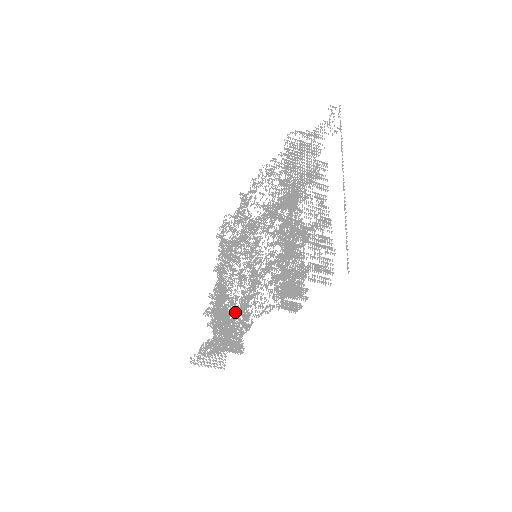
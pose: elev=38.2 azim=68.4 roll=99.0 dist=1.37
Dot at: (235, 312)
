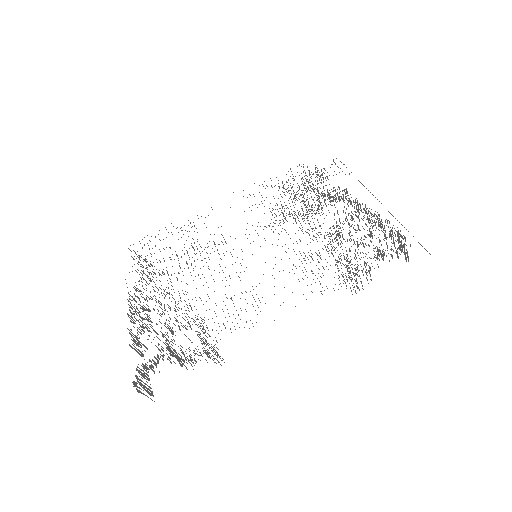
Dot at: occluded
